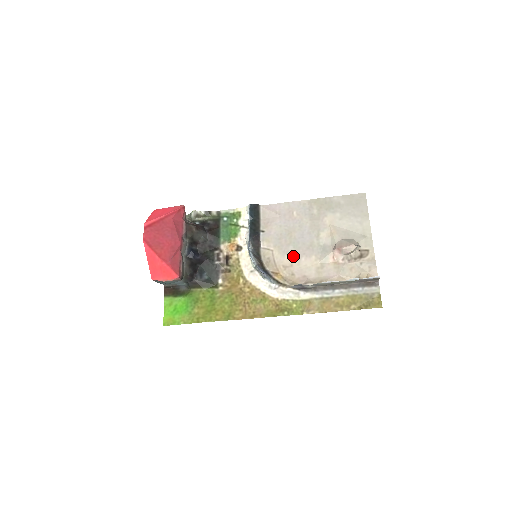
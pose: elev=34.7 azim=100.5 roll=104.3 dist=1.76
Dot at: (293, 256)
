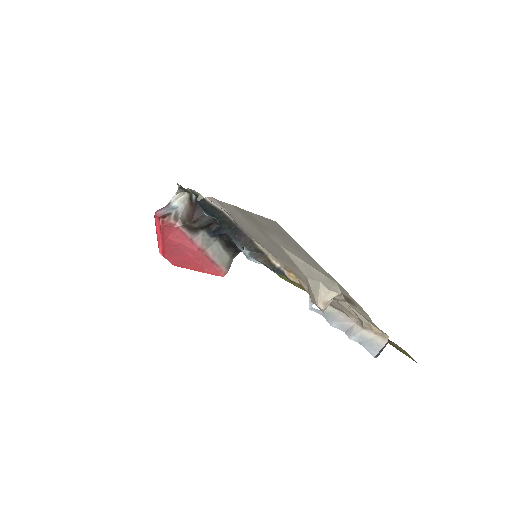
Dot at: (285, 263)
